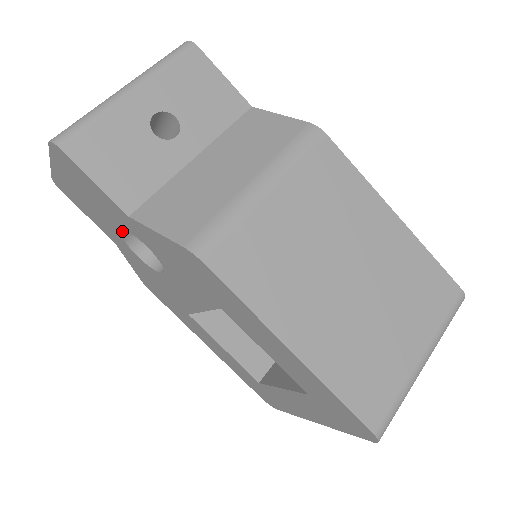
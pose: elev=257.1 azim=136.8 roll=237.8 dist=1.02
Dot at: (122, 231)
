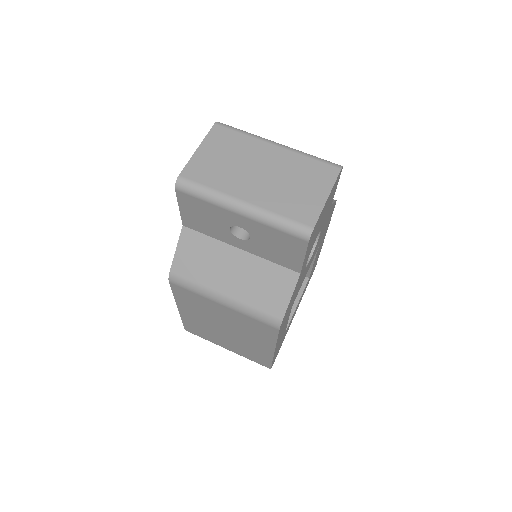
Dot at: occluded
